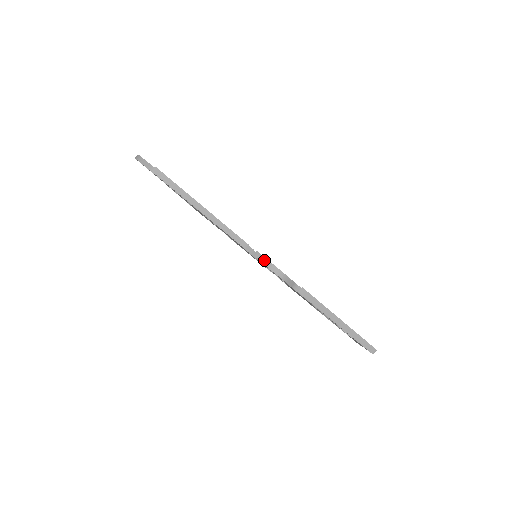
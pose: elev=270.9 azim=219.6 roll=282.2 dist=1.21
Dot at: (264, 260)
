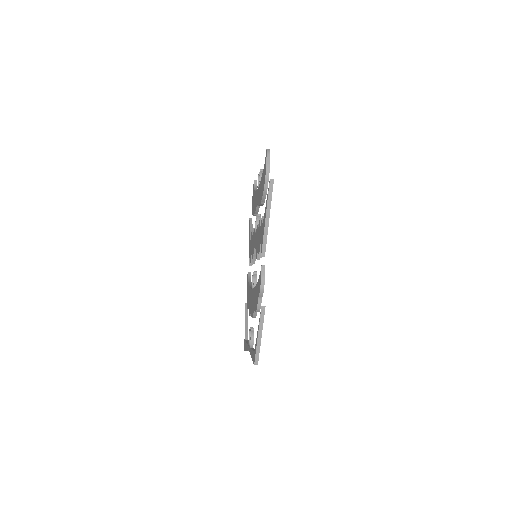
Dot at: (264, 273)
